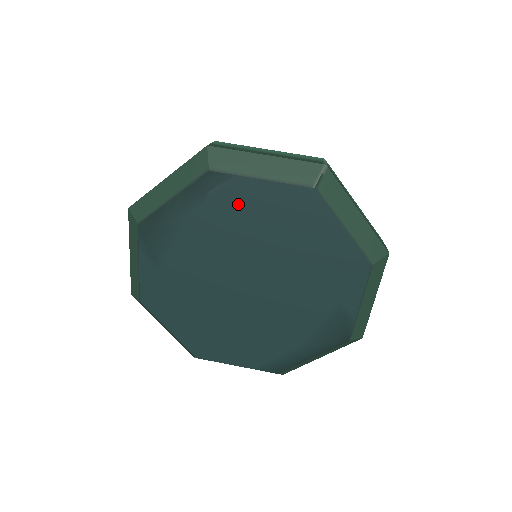
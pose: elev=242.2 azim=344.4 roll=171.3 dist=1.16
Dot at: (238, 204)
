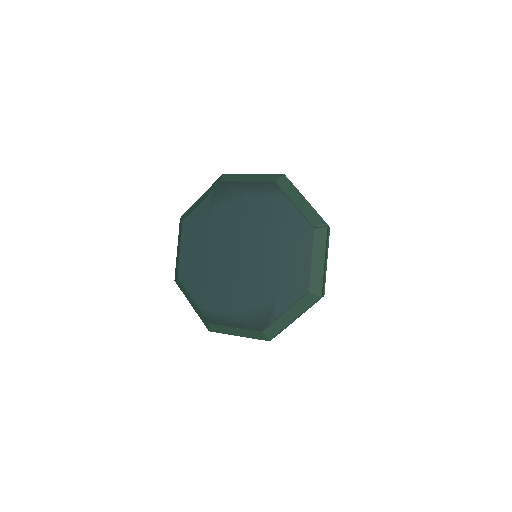
Dot at: (273, 208)
